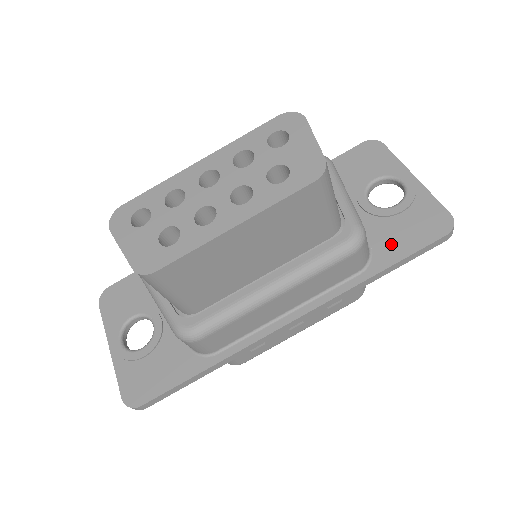
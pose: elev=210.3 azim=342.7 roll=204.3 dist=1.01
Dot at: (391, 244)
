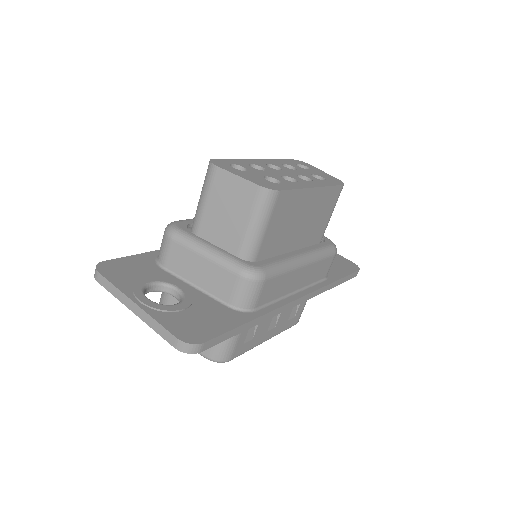
Dot at: (333, 269)
